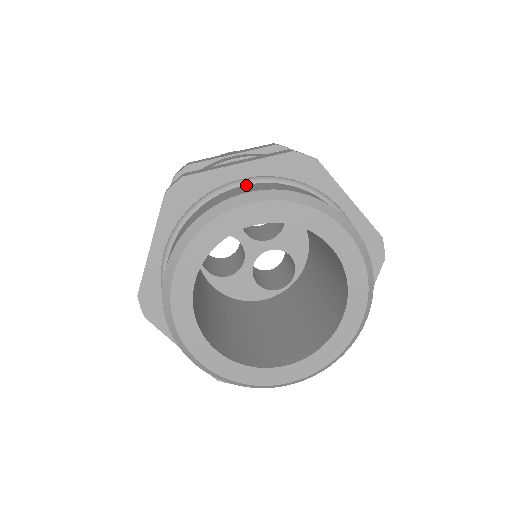
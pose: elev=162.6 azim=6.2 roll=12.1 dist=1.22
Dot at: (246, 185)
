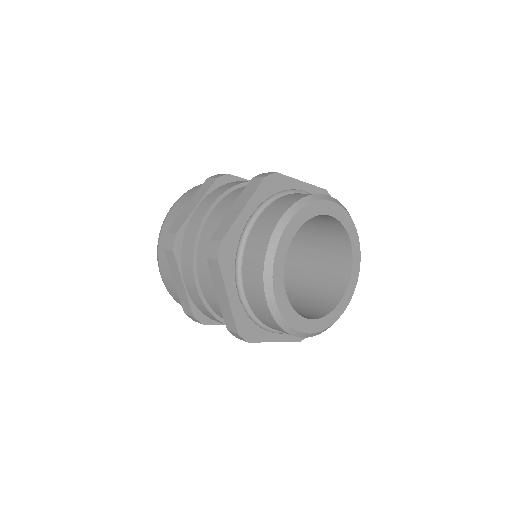
Dot at: (259, 217)
